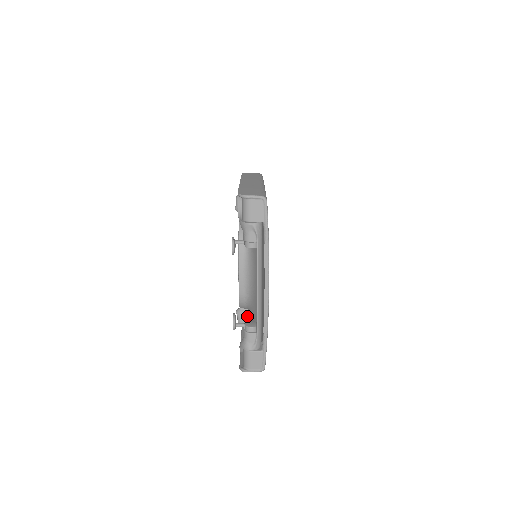
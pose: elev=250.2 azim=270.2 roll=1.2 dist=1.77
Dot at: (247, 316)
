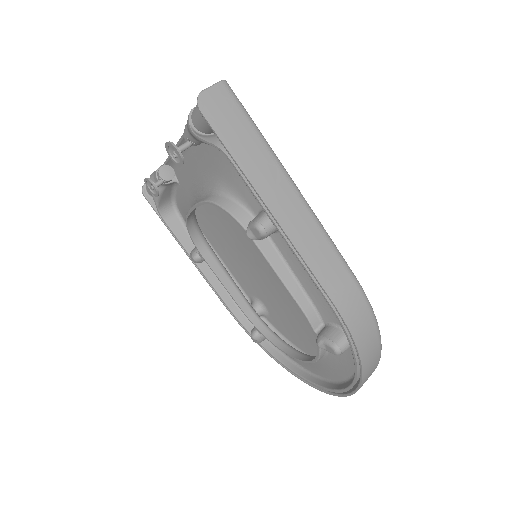
Dot at: occluded
